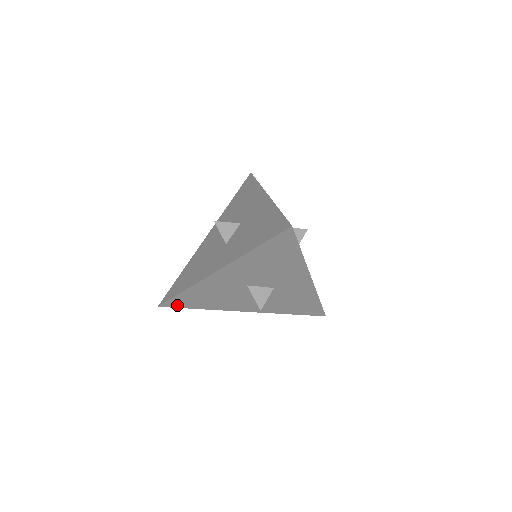
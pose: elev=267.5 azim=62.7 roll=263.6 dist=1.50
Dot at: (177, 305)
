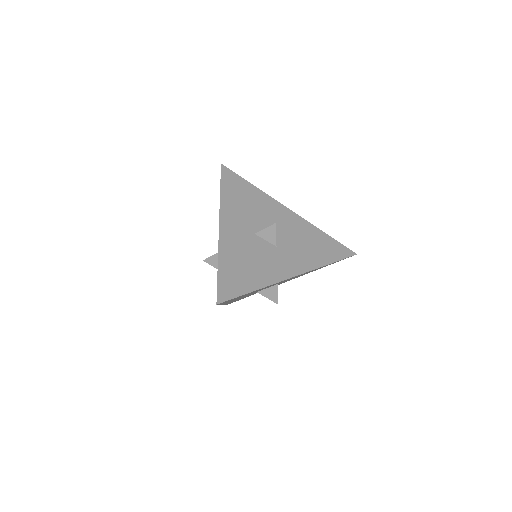
Dot at: occluded
